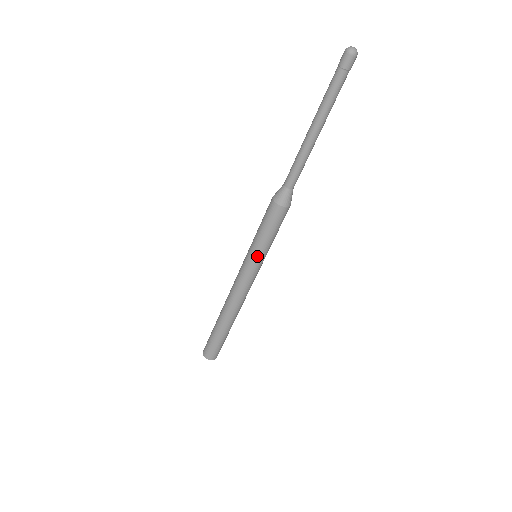
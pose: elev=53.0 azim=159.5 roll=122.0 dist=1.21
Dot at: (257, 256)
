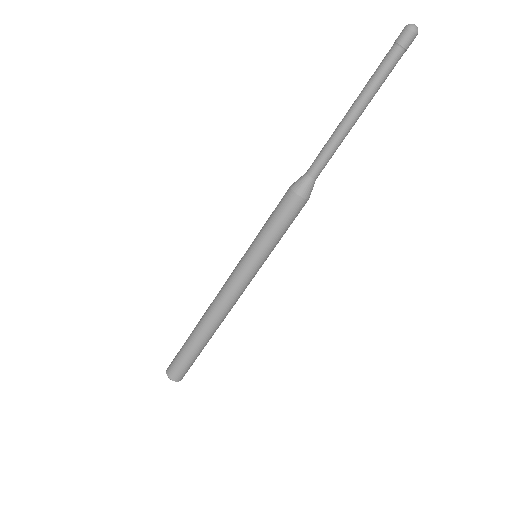
Dot at: (253, 250)
